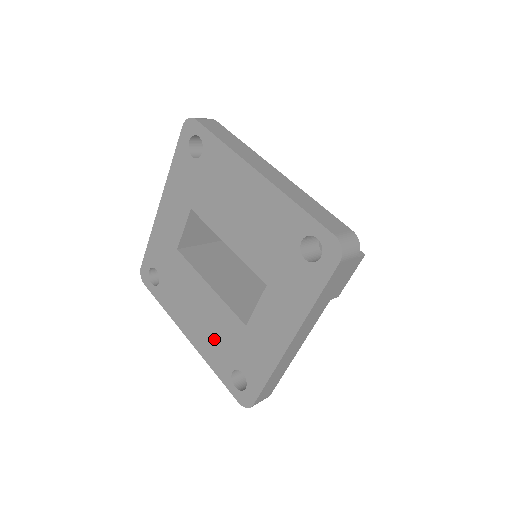
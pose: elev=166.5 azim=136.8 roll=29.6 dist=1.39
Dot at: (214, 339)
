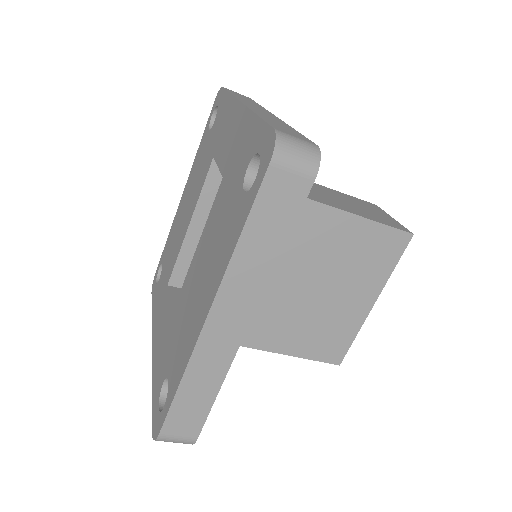
Dot at: (218, 241)
